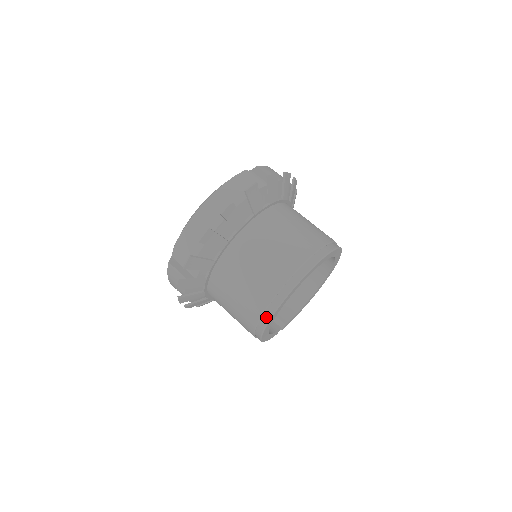
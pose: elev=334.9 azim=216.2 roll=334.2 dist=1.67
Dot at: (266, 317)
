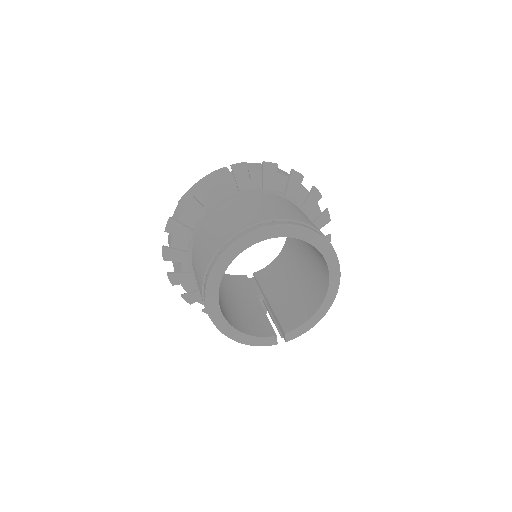
Dot at: (205, 300)
